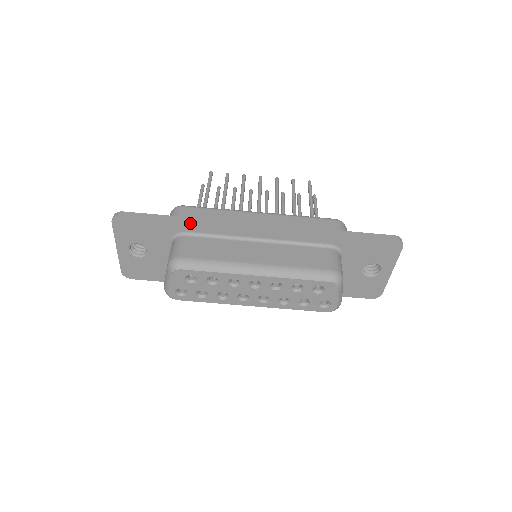
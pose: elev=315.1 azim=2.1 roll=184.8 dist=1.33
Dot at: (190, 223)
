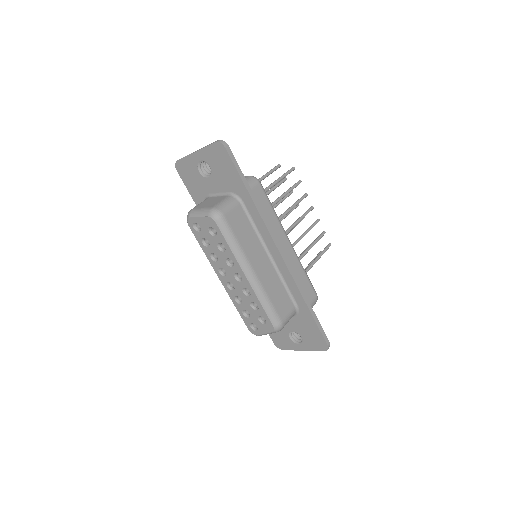
Dot at: (252, 203)
